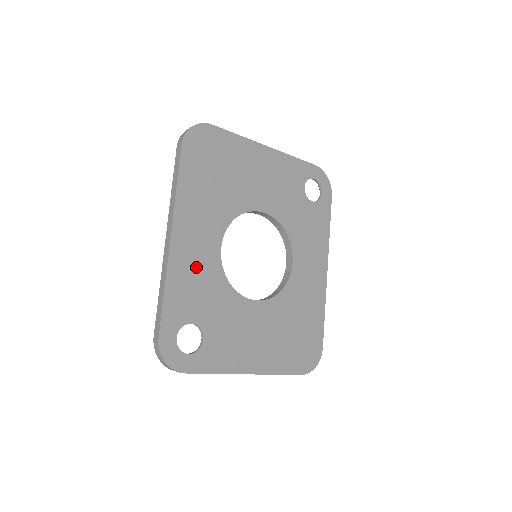
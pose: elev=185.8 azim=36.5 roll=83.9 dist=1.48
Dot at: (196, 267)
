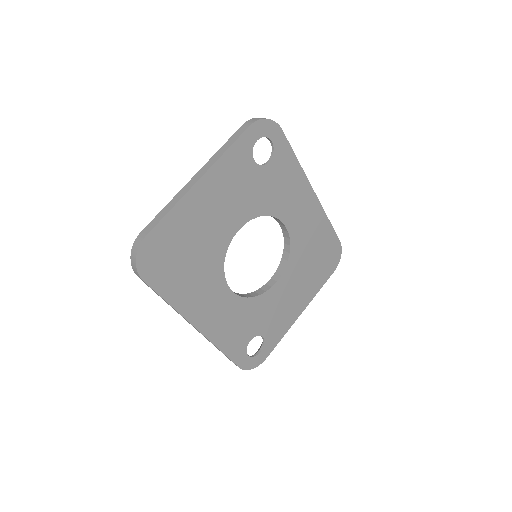
Dot at: (227, 319)
